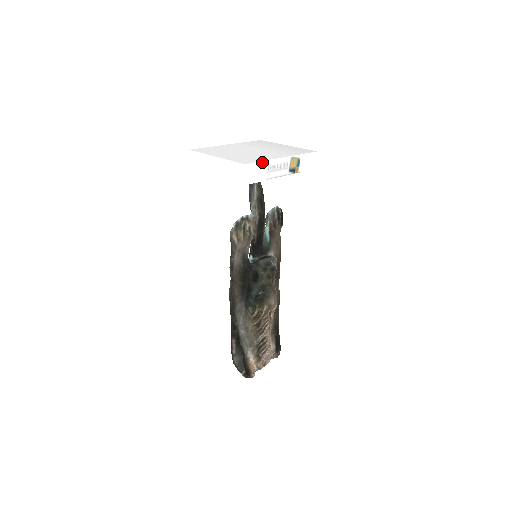
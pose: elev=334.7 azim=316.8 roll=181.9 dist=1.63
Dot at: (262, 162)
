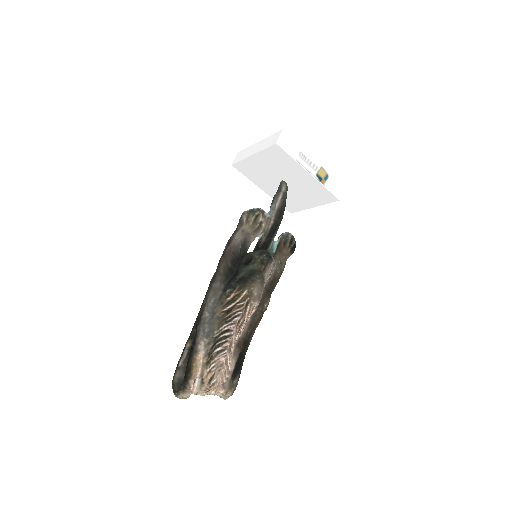
Dot at: (297, 143)
